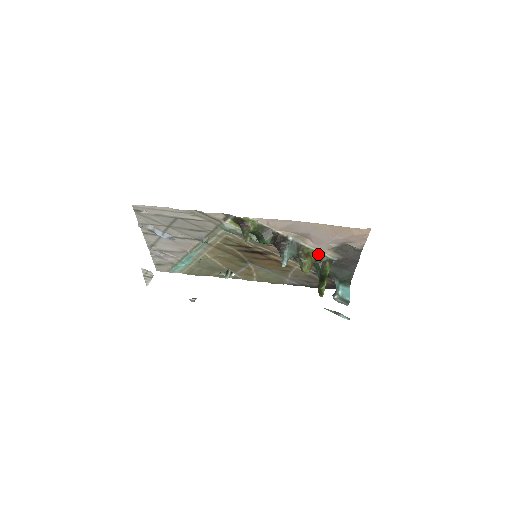
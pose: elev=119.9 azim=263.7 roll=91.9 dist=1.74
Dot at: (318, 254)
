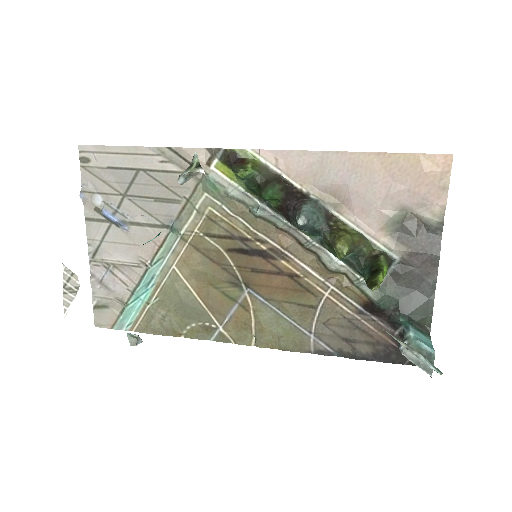
Dot at: (363, 238)
